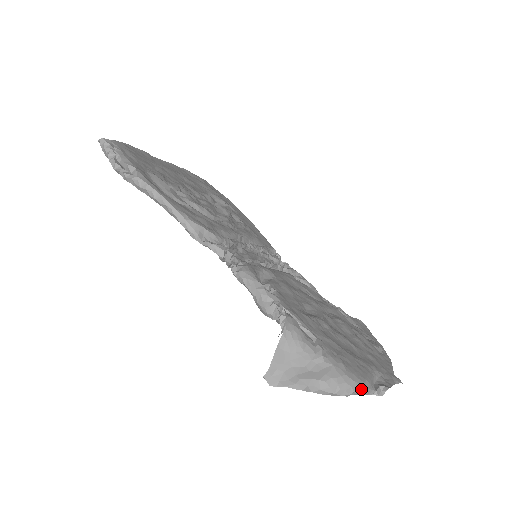
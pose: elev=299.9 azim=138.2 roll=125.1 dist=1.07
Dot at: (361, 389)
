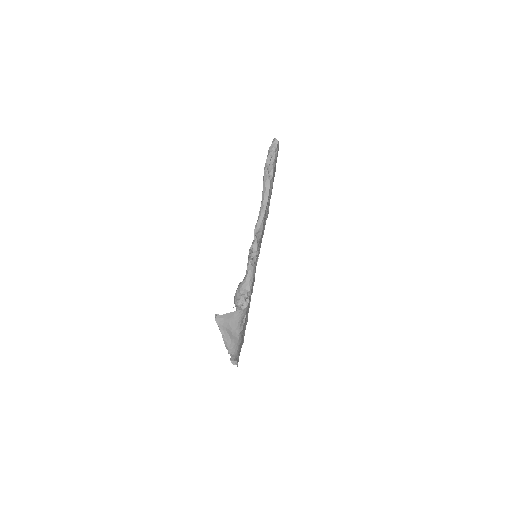
Dot at: (234, 356)
